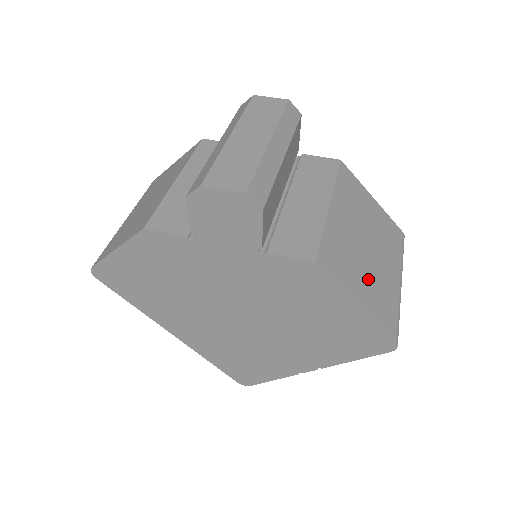
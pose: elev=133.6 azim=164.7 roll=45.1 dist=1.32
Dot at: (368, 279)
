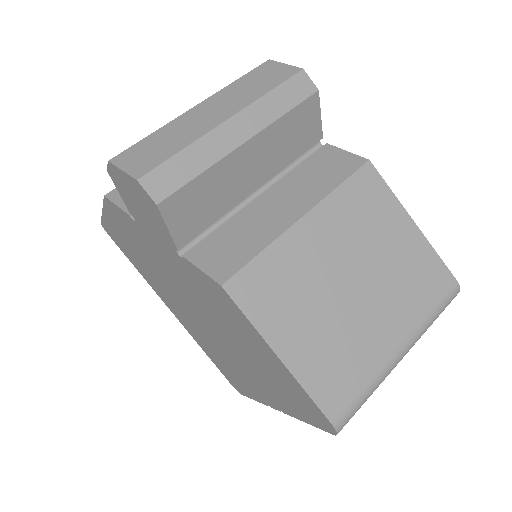
Dot at: (324, 329)
